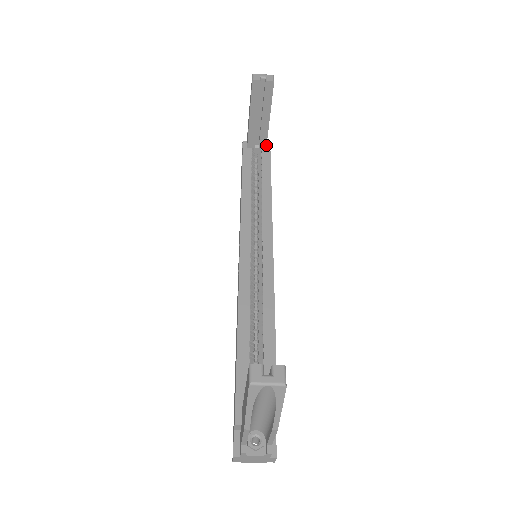
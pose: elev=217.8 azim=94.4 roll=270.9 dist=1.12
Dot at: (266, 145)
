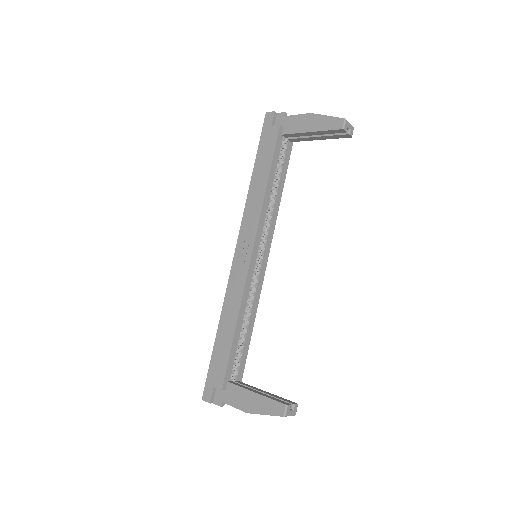
Dot at: (294, 141)
